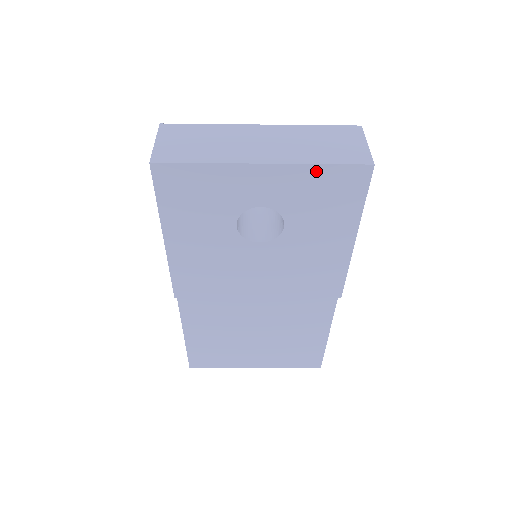
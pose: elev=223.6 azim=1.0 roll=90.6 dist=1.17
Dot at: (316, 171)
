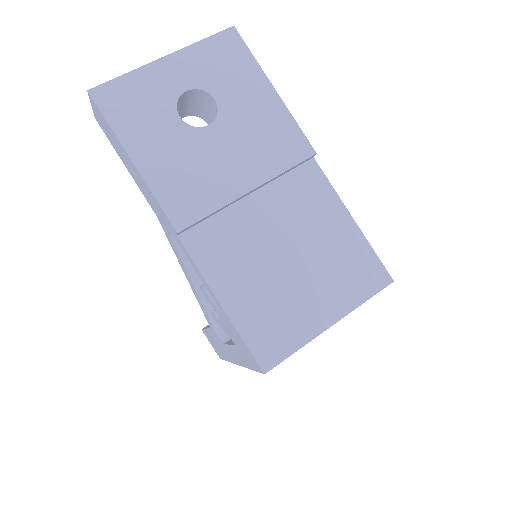
Dot at: (202, 46)
